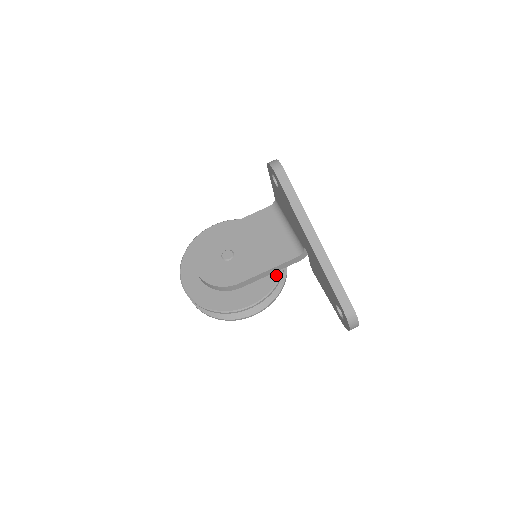
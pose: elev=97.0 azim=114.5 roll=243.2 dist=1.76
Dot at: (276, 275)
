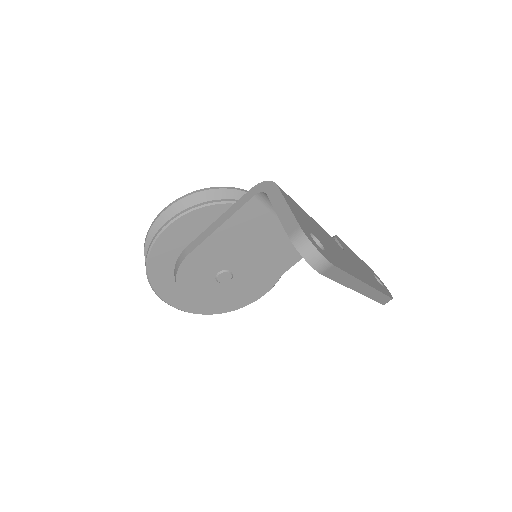
Dot at: occluded
